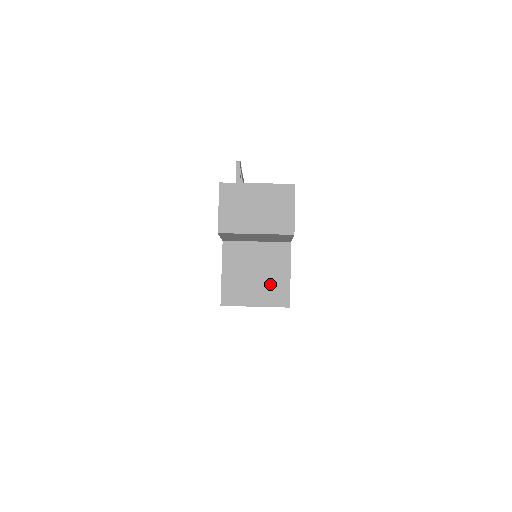
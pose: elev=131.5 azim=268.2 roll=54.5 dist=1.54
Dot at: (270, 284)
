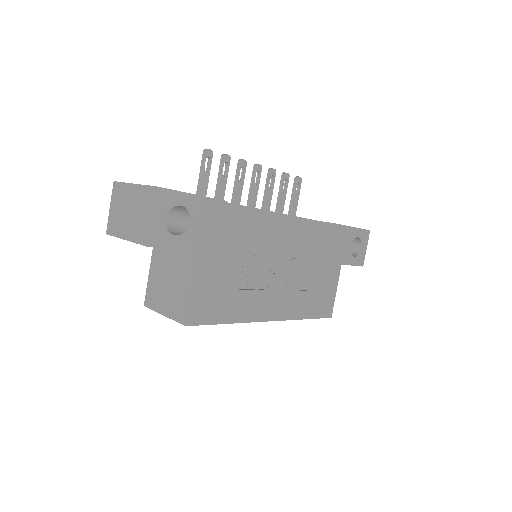
Dot at: (176, 295)
